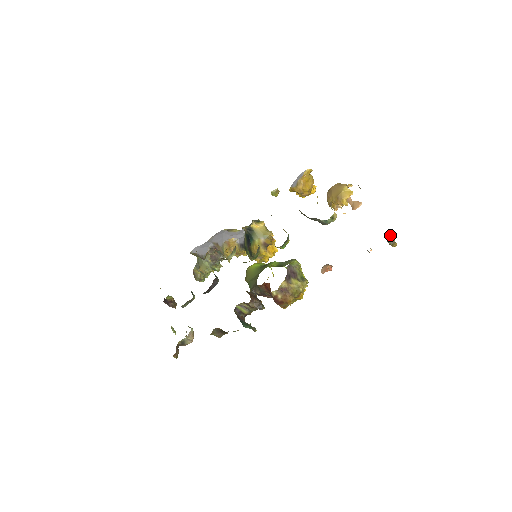
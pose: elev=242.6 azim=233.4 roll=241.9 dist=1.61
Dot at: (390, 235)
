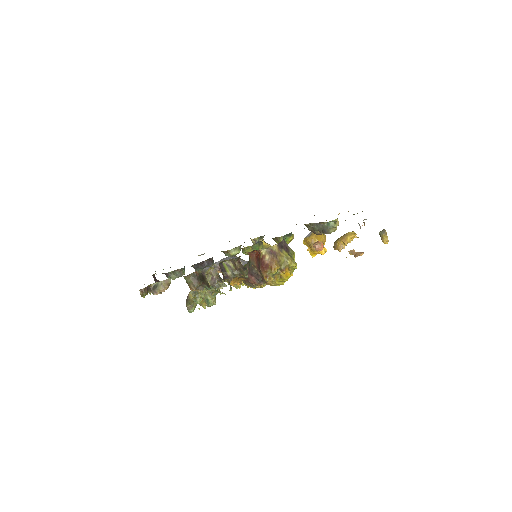
Dot at: (383, 229)
